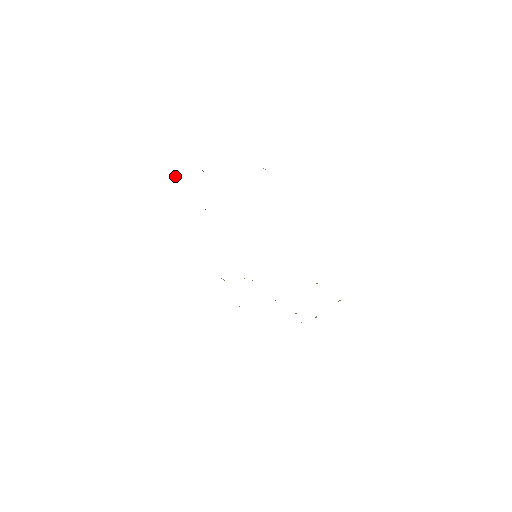
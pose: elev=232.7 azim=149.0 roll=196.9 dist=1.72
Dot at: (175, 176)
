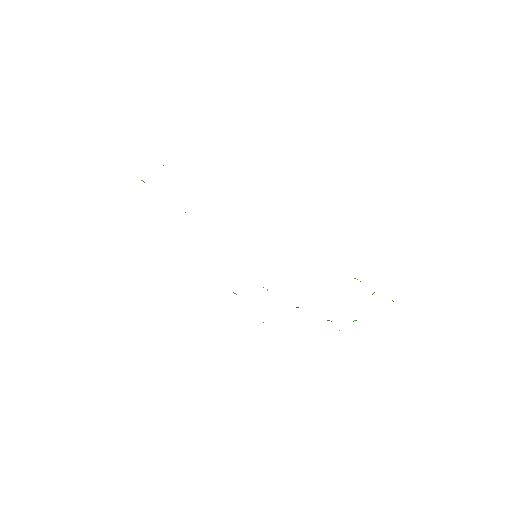
Dot at: occluded
